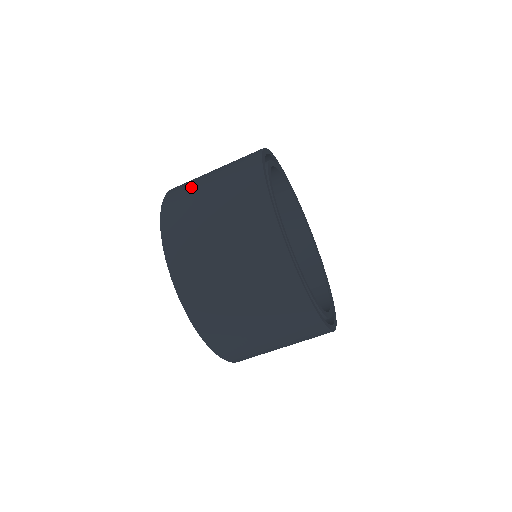
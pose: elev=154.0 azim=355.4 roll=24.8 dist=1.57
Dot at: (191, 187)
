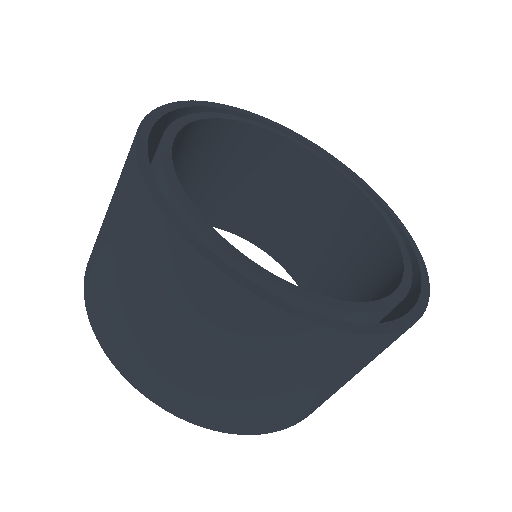
Dot at: (108, 300)
